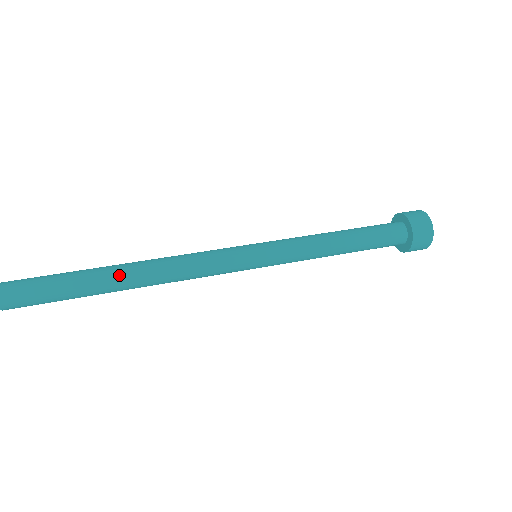
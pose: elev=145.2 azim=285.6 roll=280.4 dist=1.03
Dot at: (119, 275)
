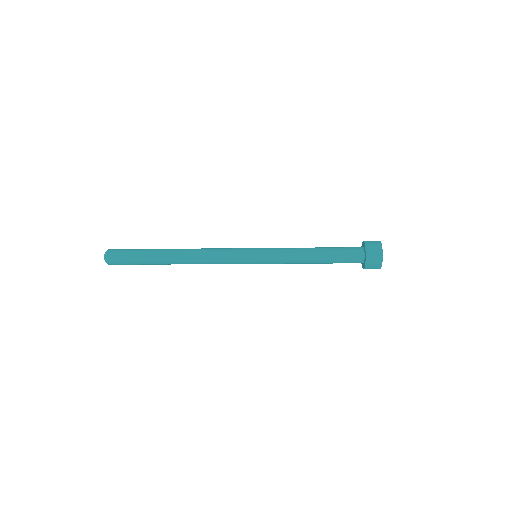
Dot at: (170, 254)
